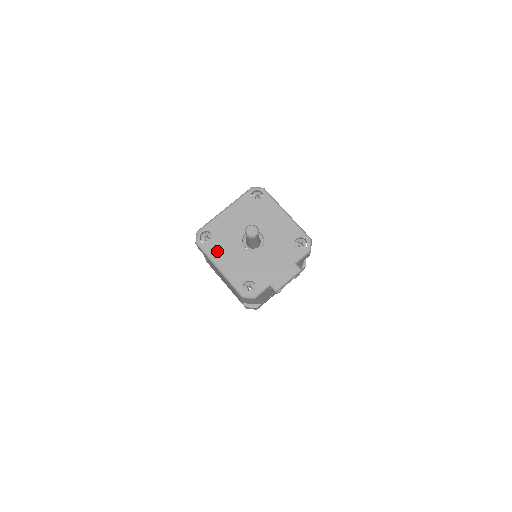
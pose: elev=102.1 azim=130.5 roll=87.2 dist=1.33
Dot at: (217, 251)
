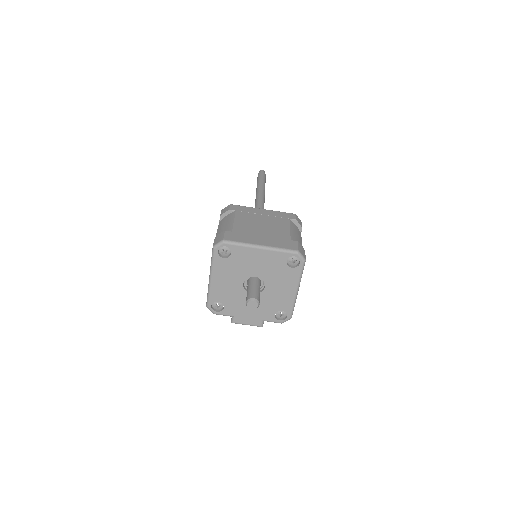
Dot at: (222, 268)
